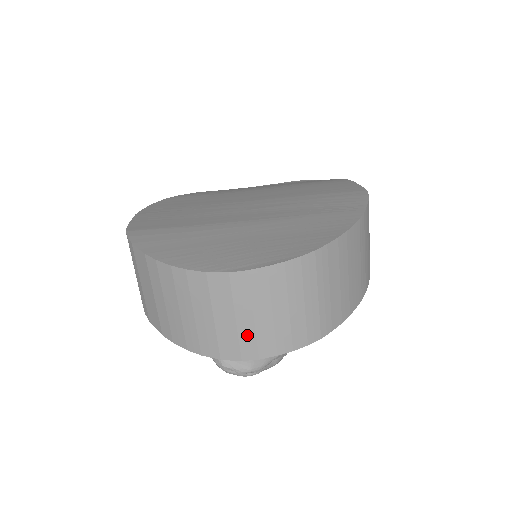
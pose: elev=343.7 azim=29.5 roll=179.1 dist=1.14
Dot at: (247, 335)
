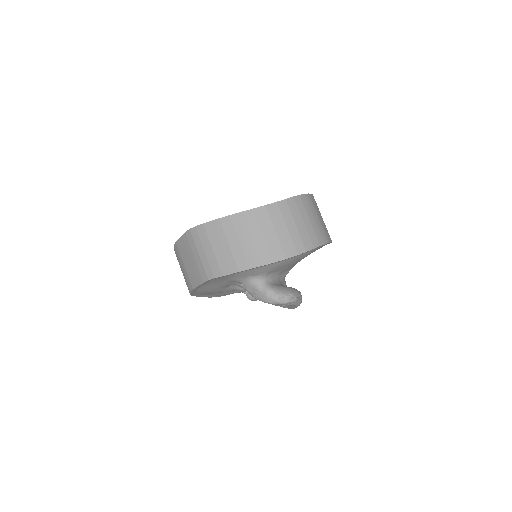
Dot at: (296, 237)
